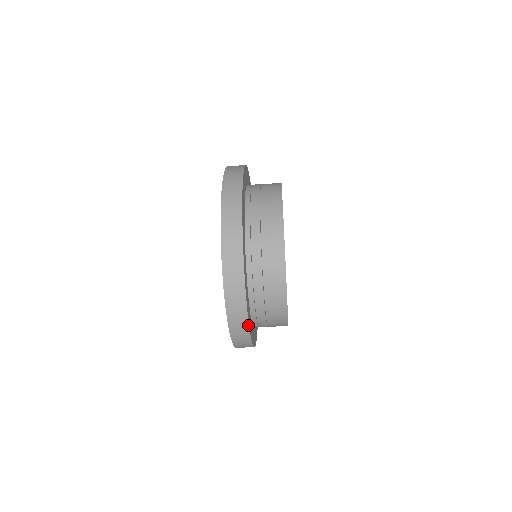
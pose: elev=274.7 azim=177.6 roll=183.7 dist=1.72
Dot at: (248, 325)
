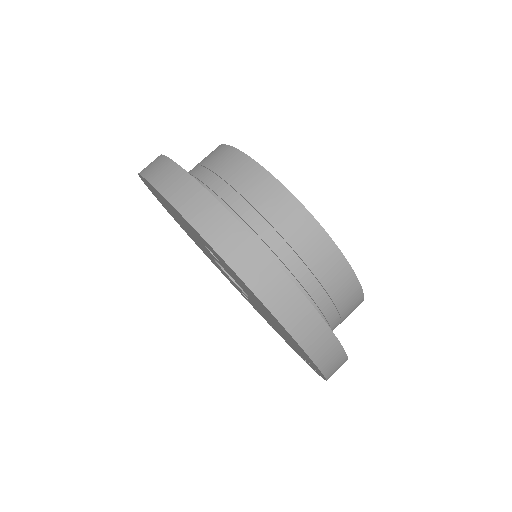
Dot at: (308, 302)
